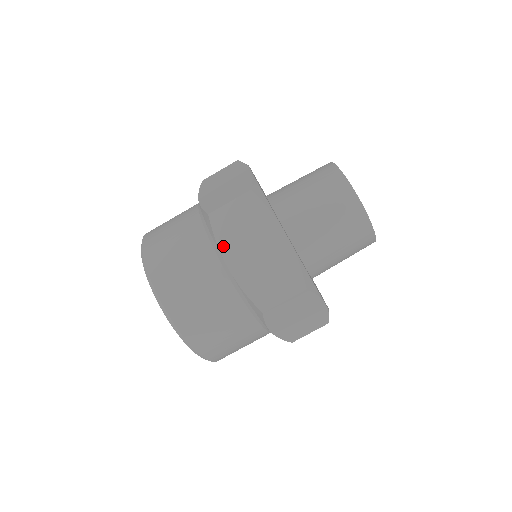
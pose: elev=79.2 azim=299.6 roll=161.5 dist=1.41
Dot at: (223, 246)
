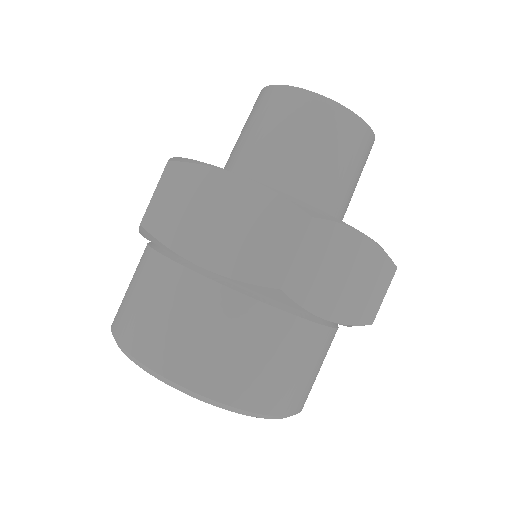
Dot at: (313, 306)
